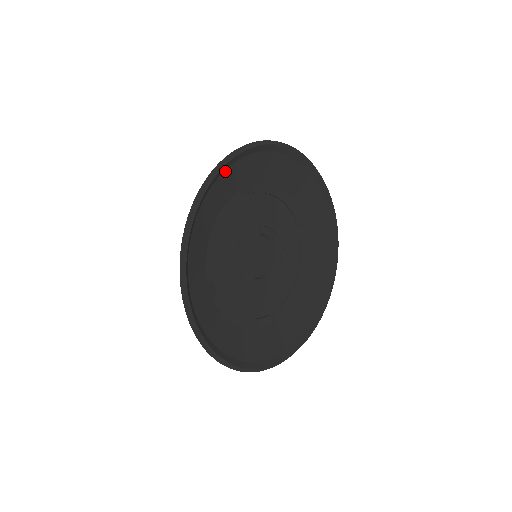
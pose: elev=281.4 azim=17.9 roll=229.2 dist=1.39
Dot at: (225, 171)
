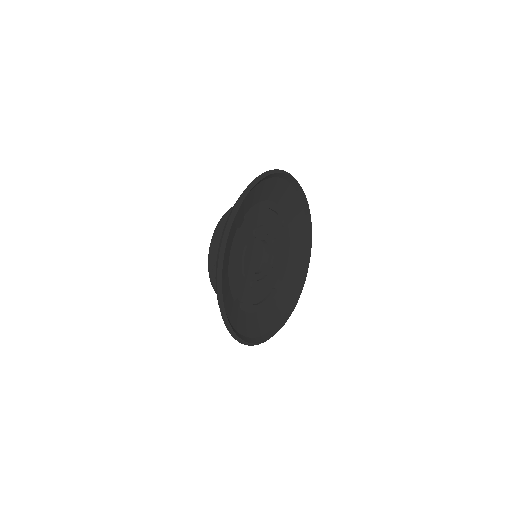
Dot at: occluded
